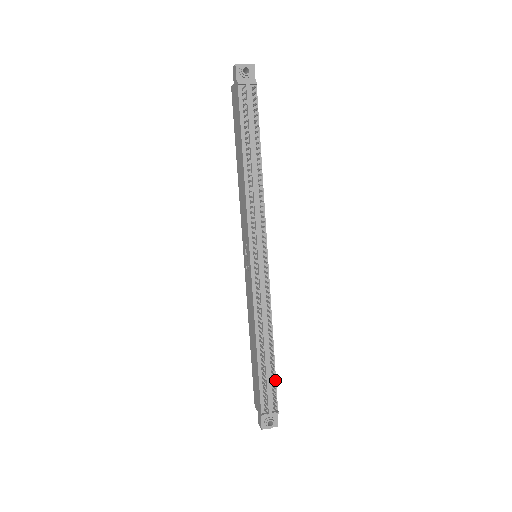
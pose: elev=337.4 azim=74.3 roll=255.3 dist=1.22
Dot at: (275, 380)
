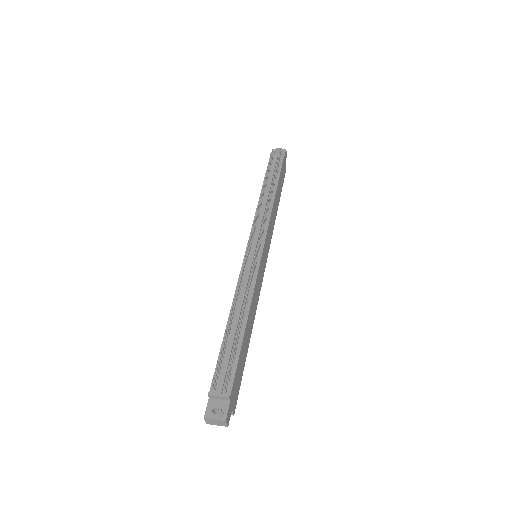
Dot at: (237, 359)
